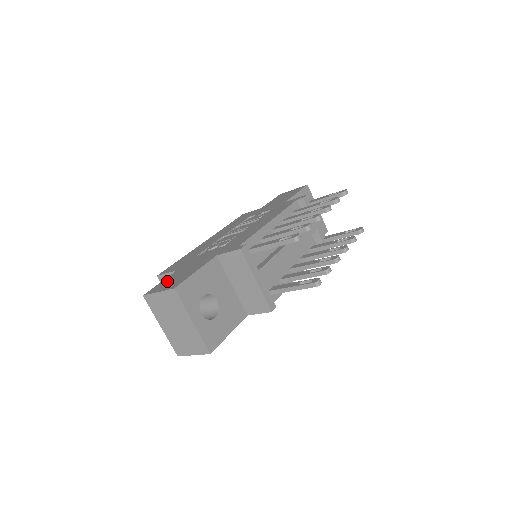
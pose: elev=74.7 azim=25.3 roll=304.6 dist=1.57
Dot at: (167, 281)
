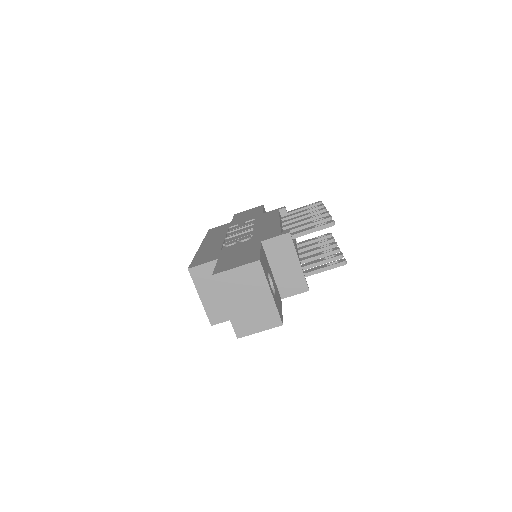
Dot at: (227, 263)
